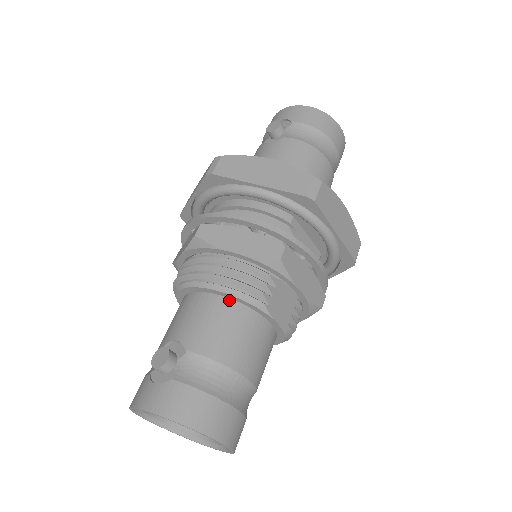
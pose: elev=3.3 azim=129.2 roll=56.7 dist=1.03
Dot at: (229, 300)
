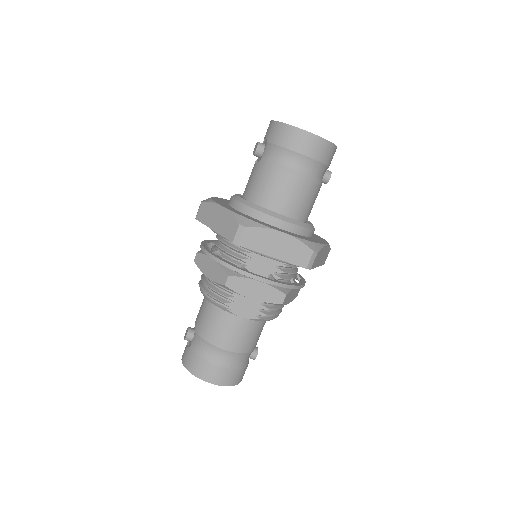
Dot at: occluded
